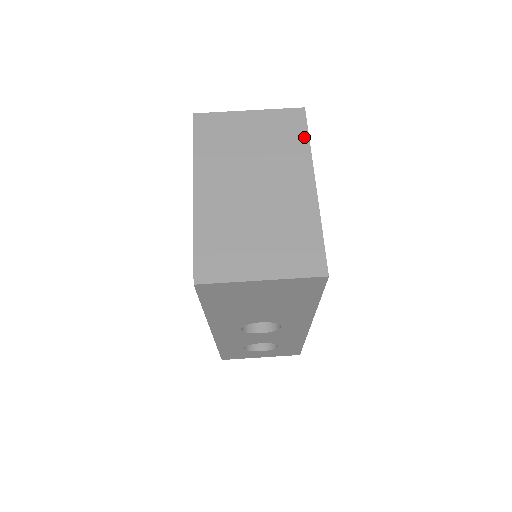
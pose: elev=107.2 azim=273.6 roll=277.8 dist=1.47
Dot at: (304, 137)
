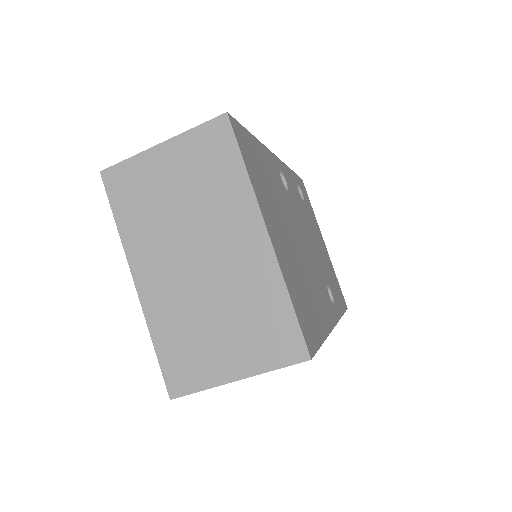
Dot at: (237, 163)
